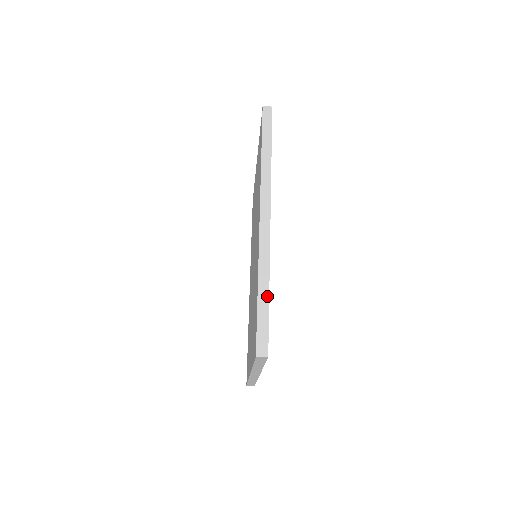
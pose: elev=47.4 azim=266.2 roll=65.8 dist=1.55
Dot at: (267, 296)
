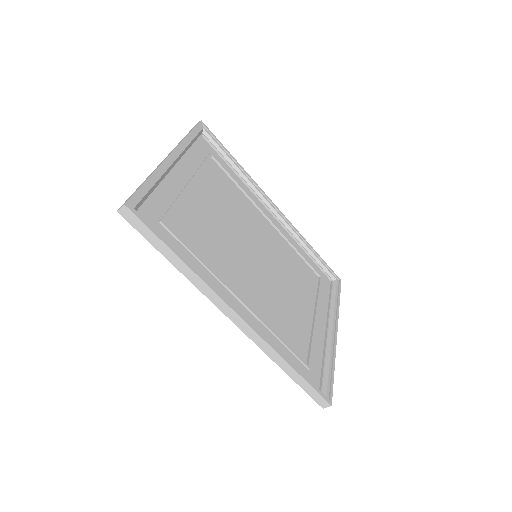
Dot at: (296, 373)
